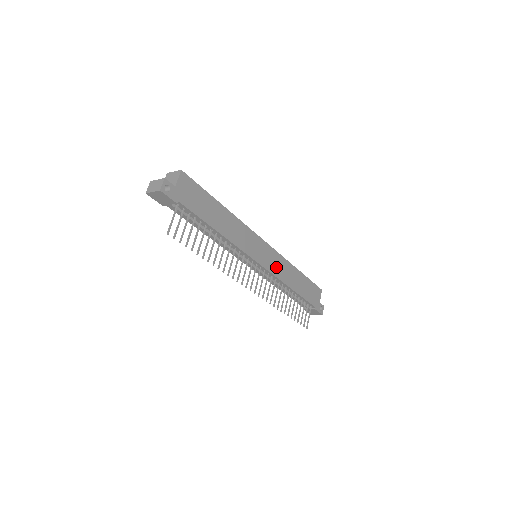
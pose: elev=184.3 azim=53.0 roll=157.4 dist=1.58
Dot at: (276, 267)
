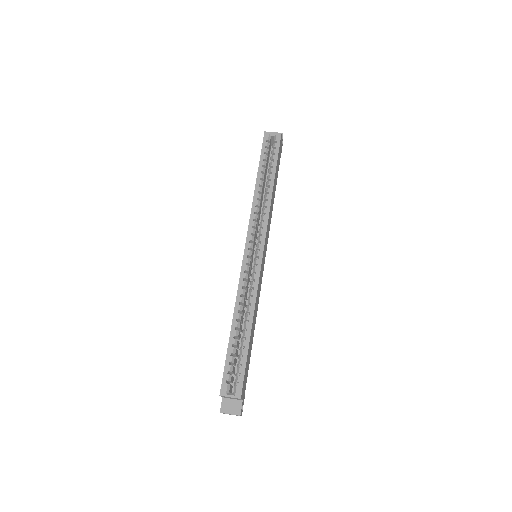
Dot at: (268, 231)
